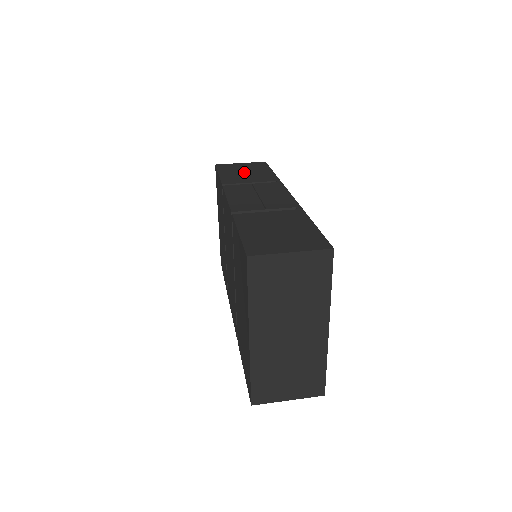
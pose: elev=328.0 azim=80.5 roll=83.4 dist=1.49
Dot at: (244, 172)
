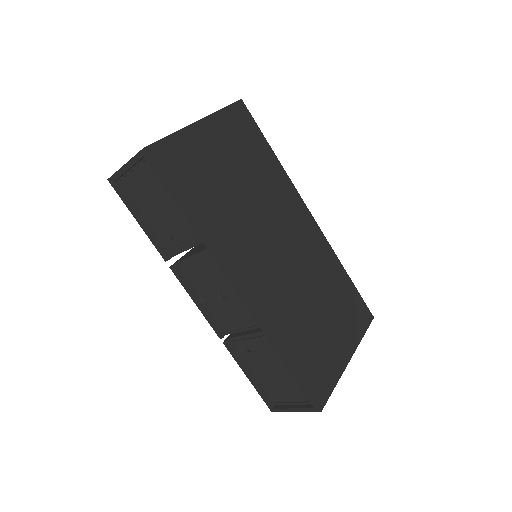
Dot at: occluded
